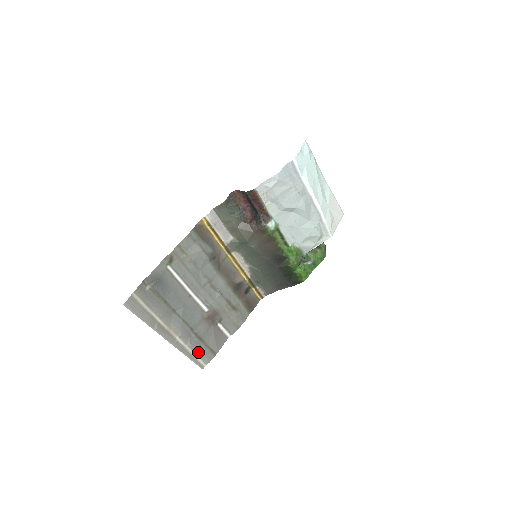
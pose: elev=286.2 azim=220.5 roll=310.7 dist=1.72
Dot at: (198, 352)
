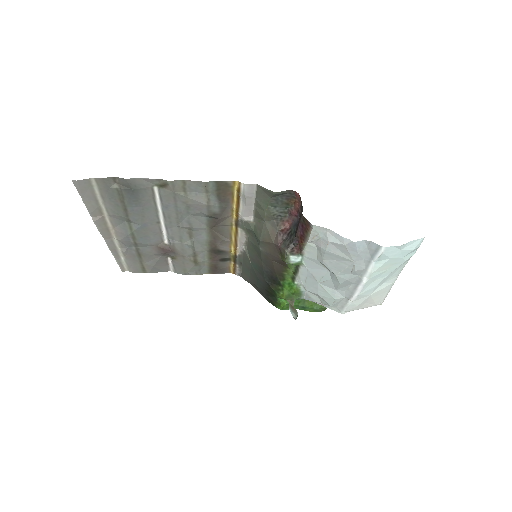
Dot at: (128, 260)
